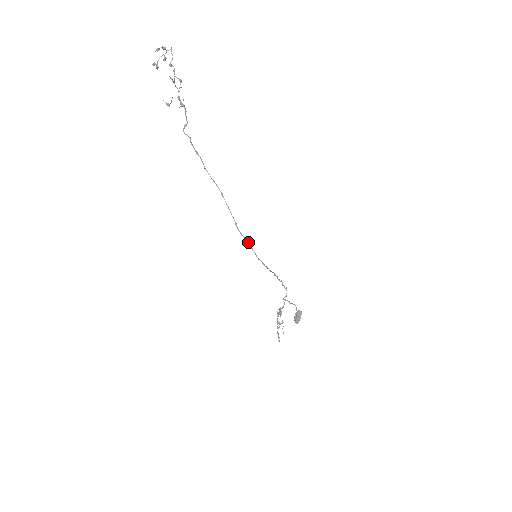
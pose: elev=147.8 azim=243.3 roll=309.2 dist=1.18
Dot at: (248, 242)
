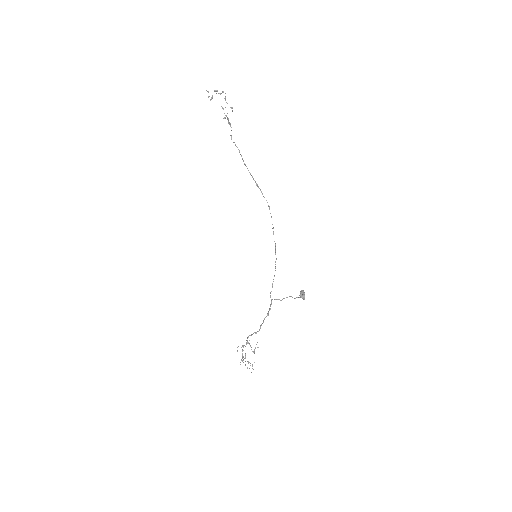
Dot at: (272, 224)
